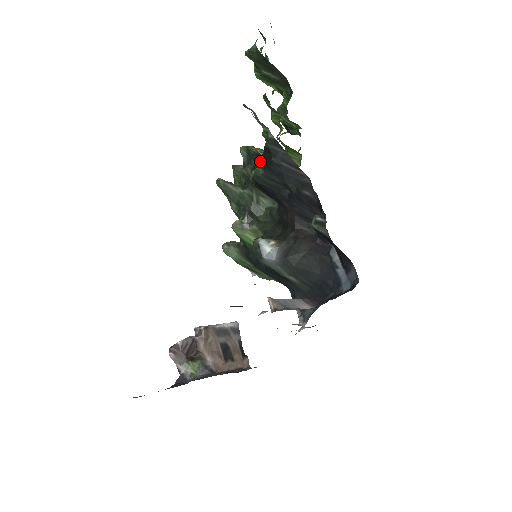
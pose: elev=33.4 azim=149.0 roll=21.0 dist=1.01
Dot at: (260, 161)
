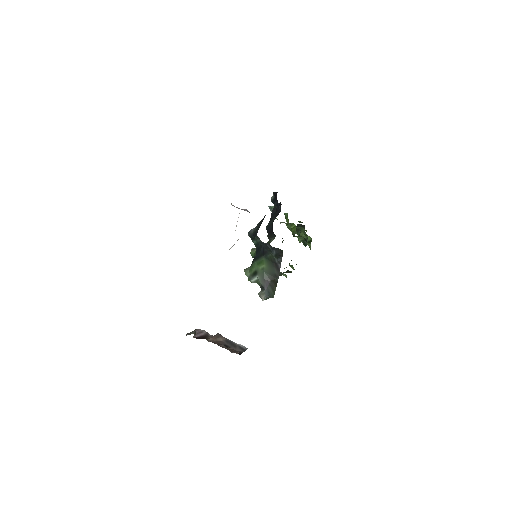
Dot at: occluded
